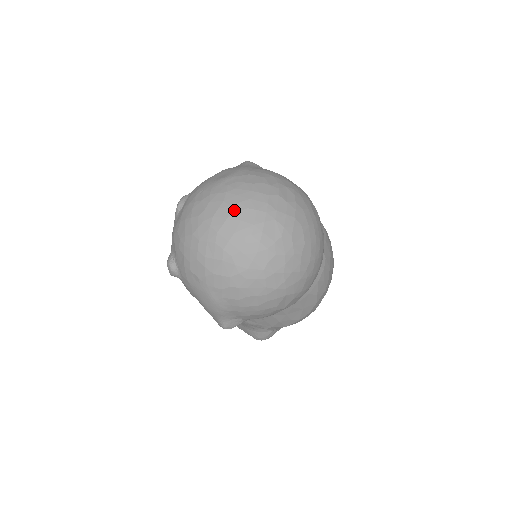
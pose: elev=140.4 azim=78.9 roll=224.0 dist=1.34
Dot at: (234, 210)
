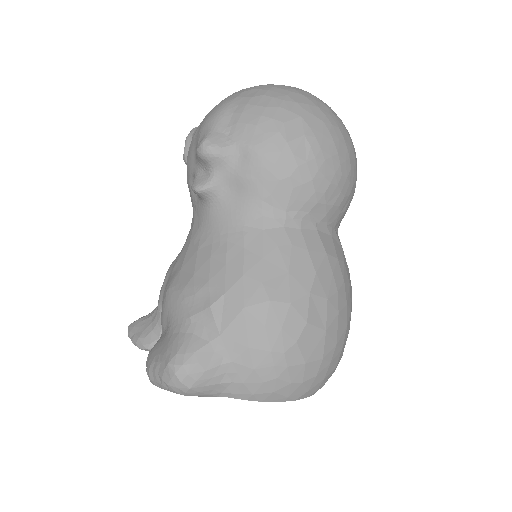
Dot at: occluded
